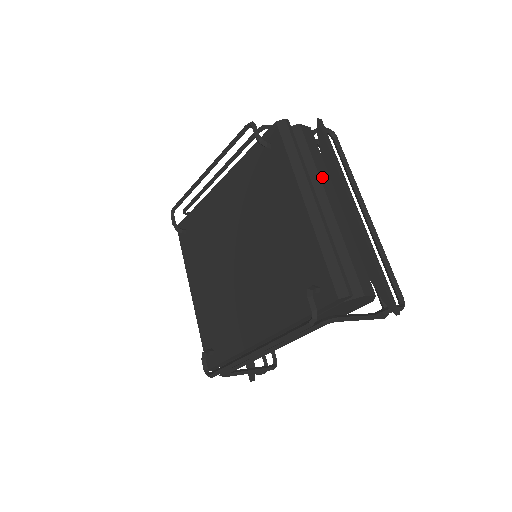
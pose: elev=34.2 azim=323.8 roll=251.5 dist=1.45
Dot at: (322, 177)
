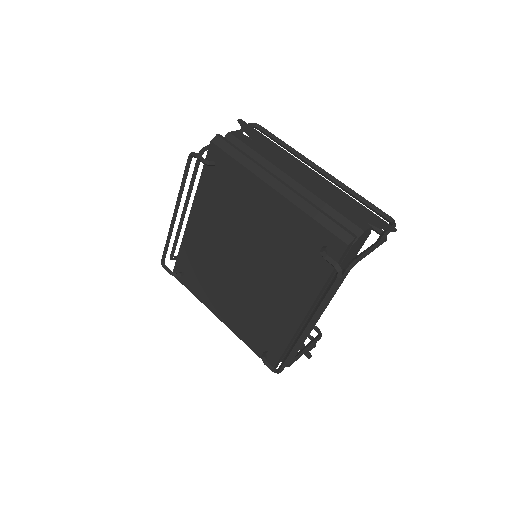
Dot at: (273, 163)
